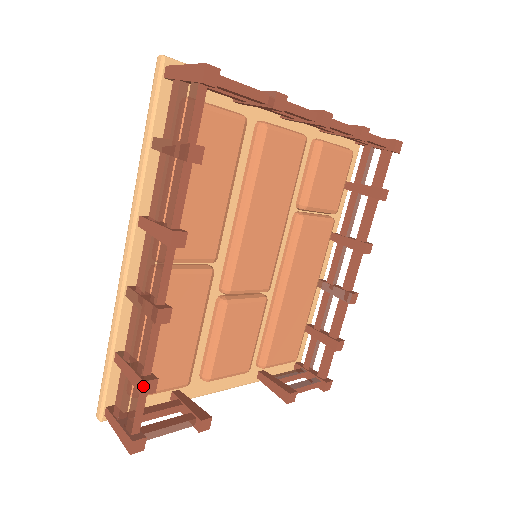
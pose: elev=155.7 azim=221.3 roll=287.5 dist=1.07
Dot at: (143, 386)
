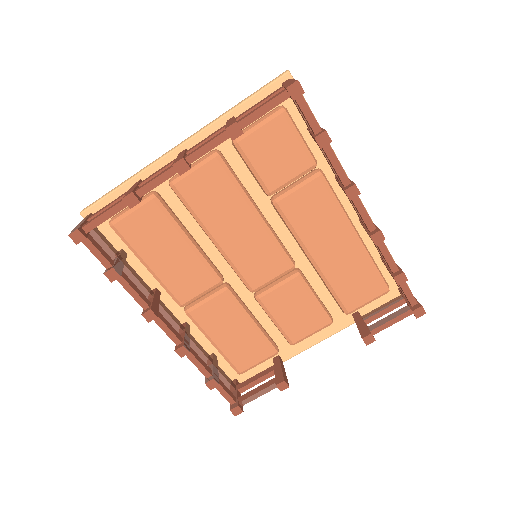
Dot at: (207, 386)
